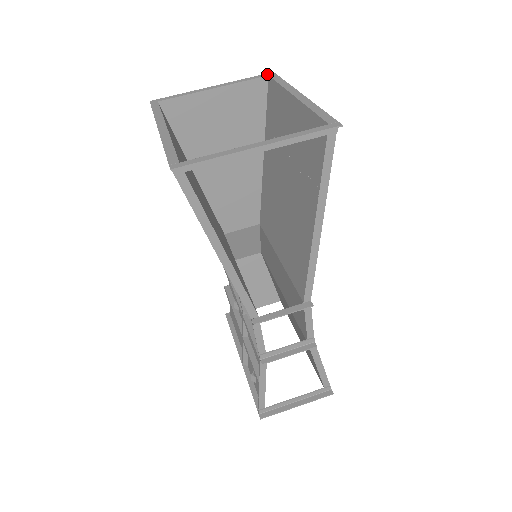
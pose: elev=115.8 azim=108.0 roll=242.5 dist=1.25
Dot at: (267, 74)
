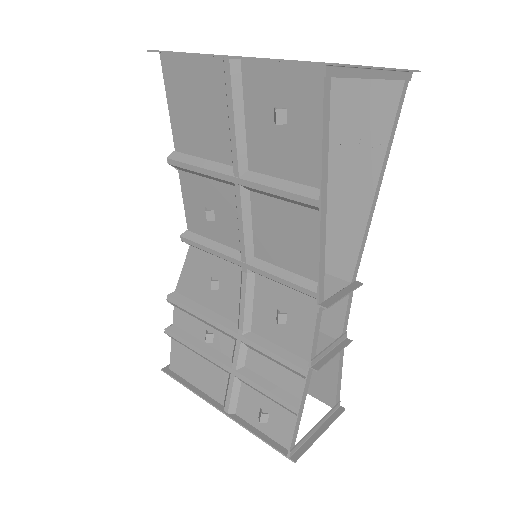
Dot at: occluded
